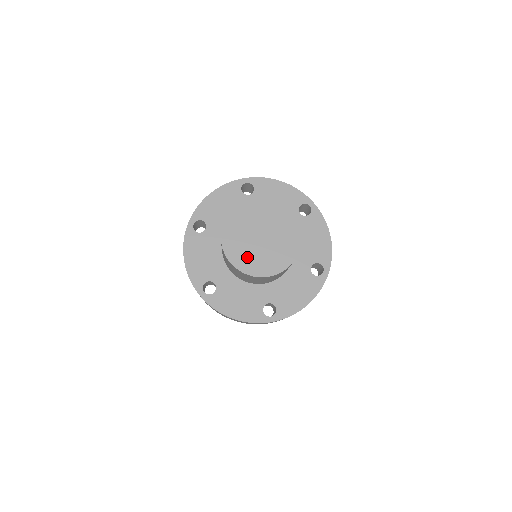
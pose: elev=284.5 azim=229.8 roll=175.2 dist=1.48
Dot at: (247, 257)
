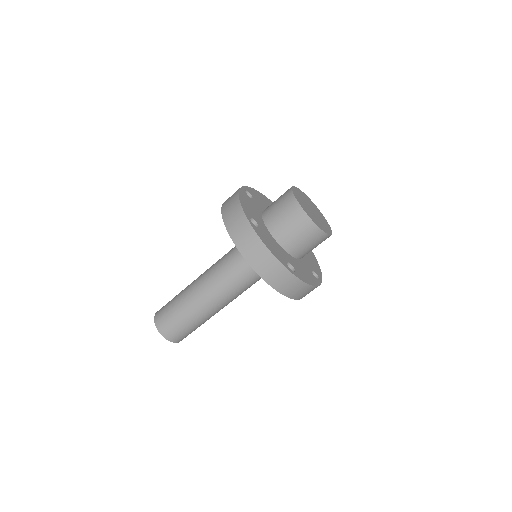
Dot at: (319, 223)
